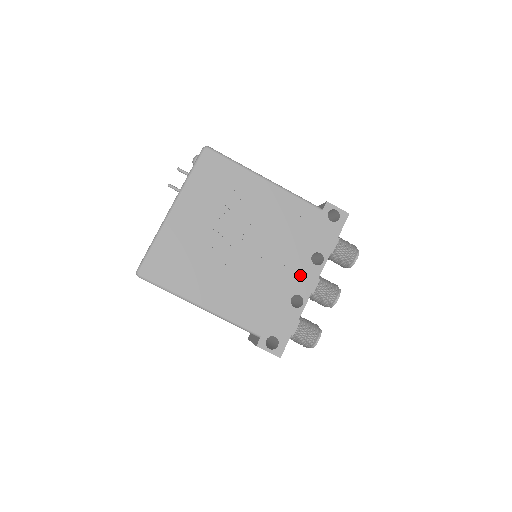
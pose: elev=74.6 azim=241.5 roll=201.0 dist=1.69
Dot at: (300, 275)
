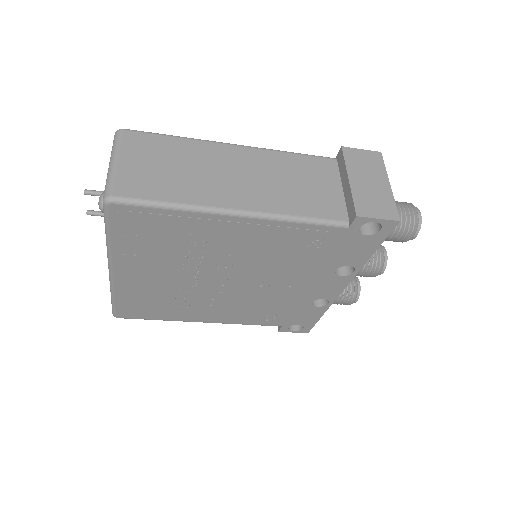
Dot at: (320, 286)
